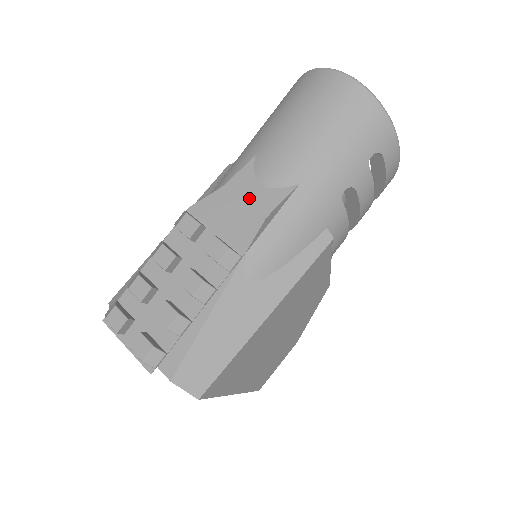
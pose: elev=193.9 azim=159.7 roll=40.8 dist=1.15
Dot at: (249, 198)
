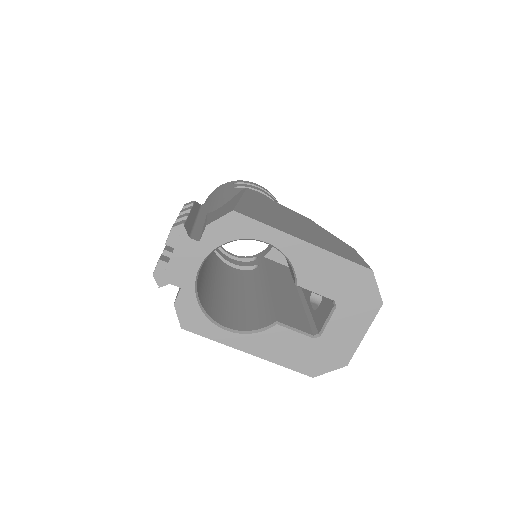
Dot at: occluded
